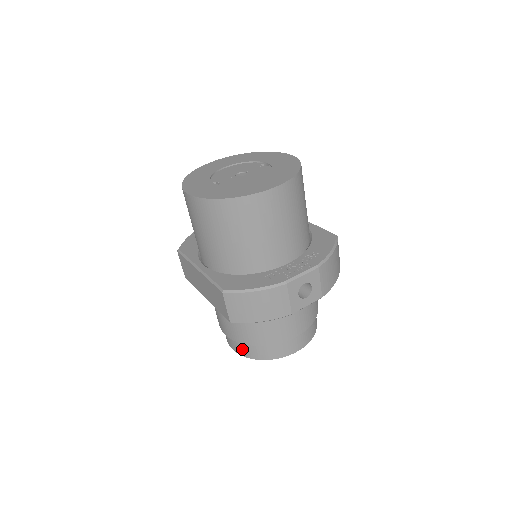
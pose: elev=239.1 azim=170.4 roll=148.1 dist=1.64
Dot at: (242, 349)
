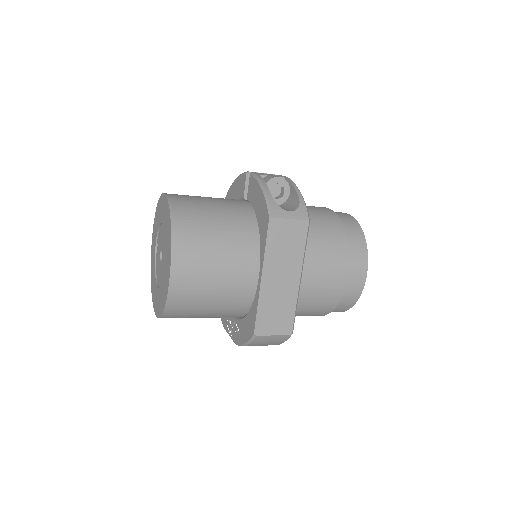
Dot at: occluded
